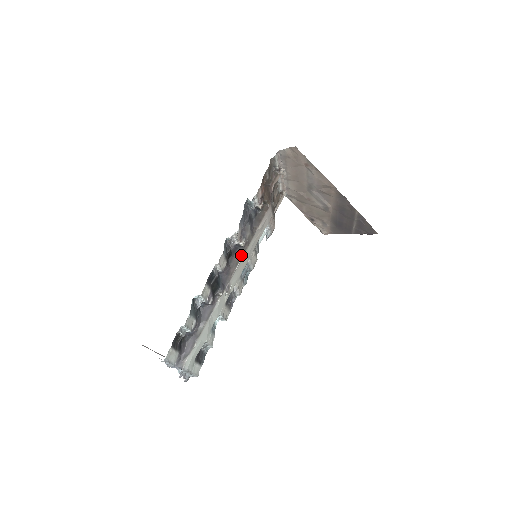
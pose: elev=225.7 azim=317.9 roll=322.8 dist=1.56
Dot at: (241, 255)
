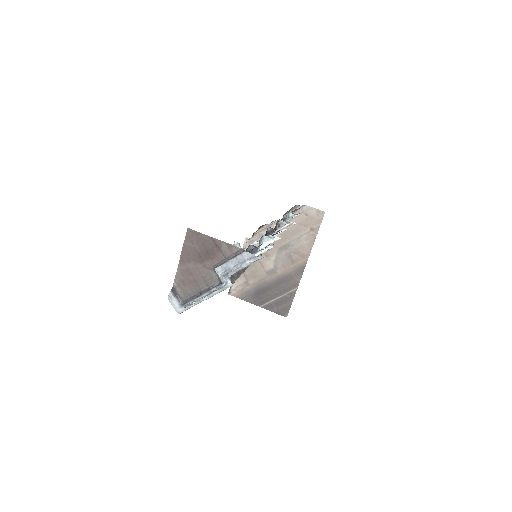
Dot at: occluded
